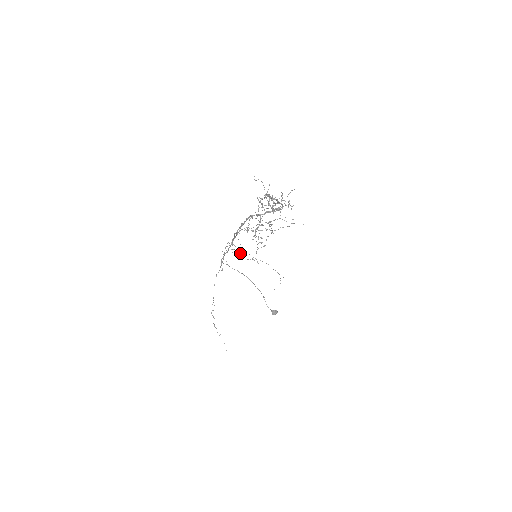
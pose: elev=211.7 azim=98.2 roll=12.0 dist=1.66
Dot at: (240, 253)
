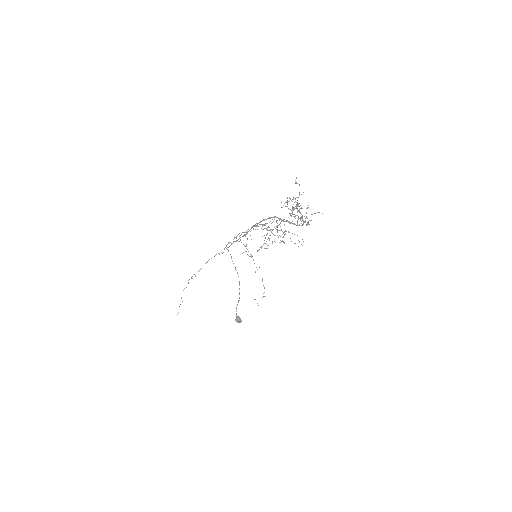
Dot at: (246, 246)
